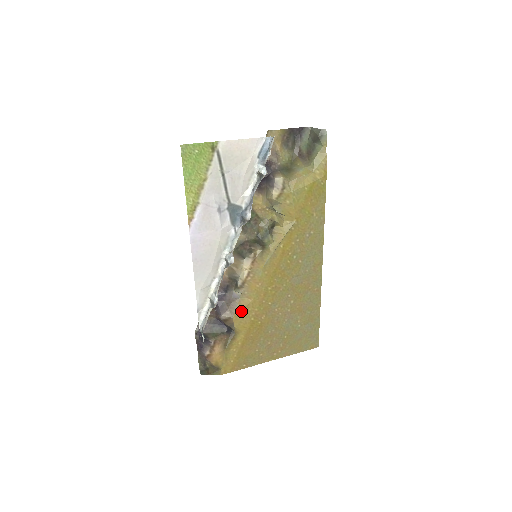
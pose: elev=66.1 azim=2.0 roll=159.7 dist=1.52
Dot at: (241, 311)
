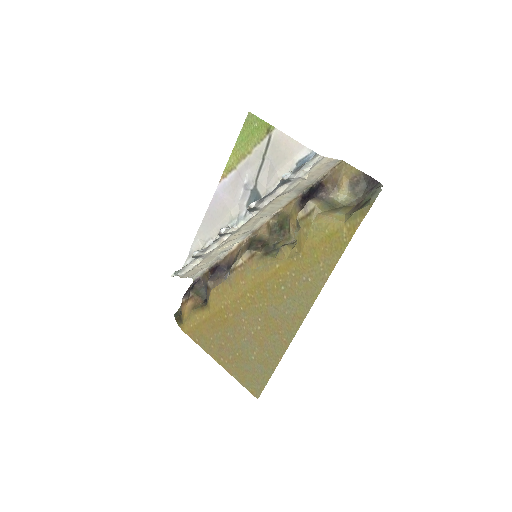
Dot at: (219, 291)
